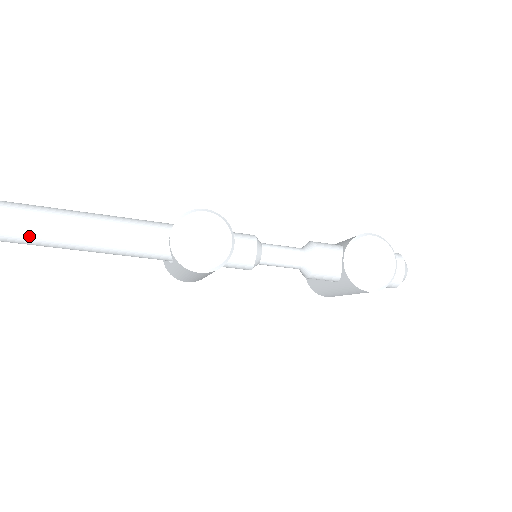
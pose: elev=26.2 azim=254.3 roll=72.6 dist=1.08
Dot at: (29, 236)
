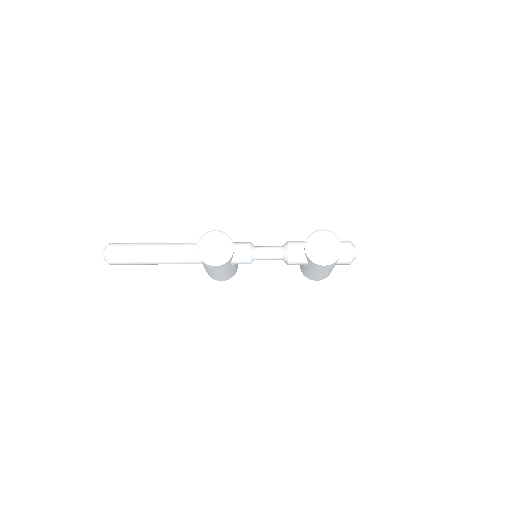
Dot at: (125, 259)
